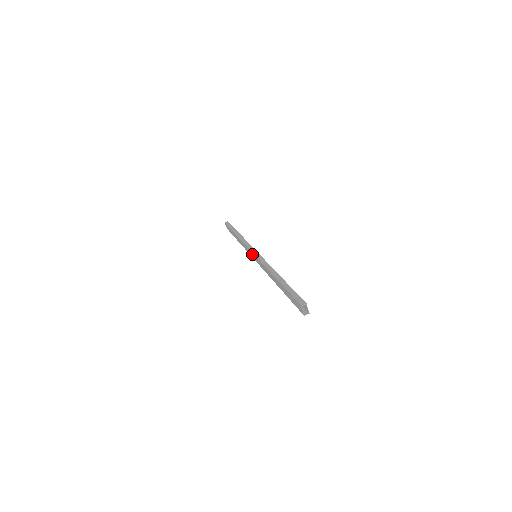
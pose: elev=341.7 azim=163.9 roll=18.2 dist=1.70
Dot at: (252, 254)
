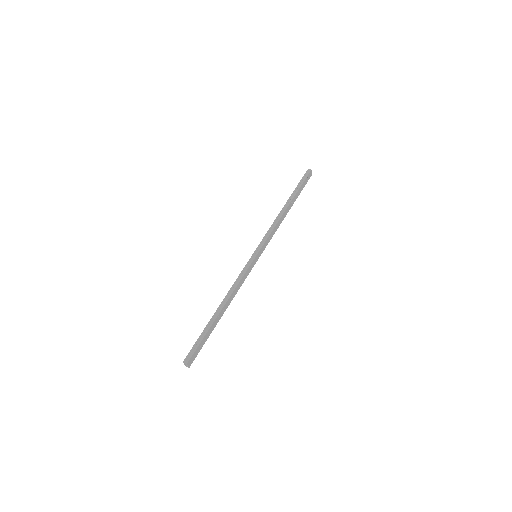
Dot at: (256, 251)
